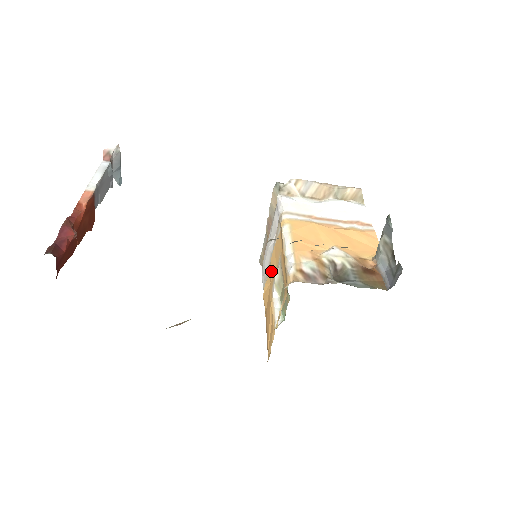
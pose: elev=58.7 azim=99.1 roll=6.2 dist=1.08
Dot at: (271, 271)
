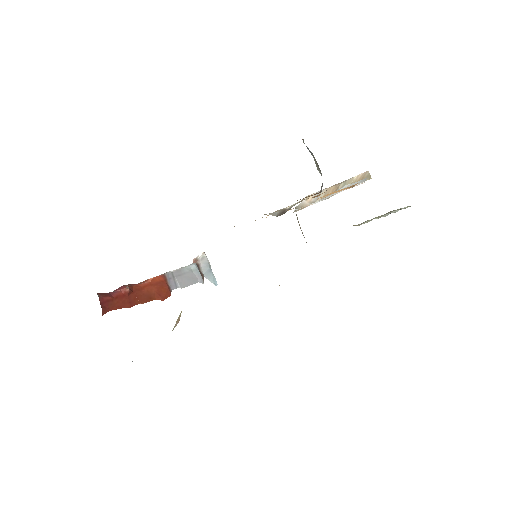
Dot at: occluded
